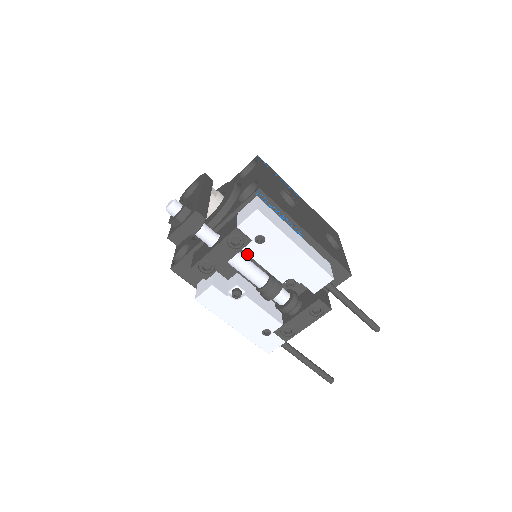
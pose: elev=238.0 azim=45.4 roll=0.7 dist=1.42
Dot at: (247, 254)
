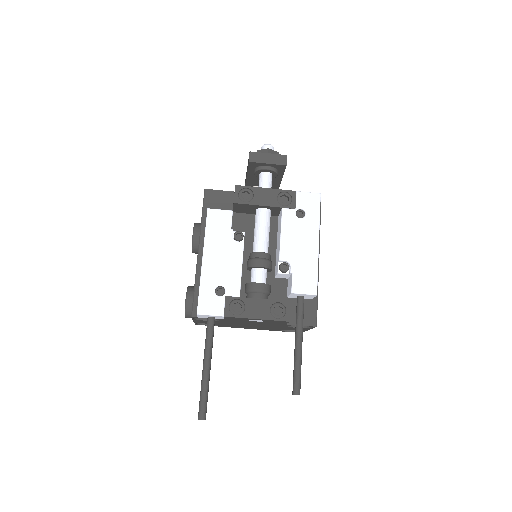
Dot at: occluded
